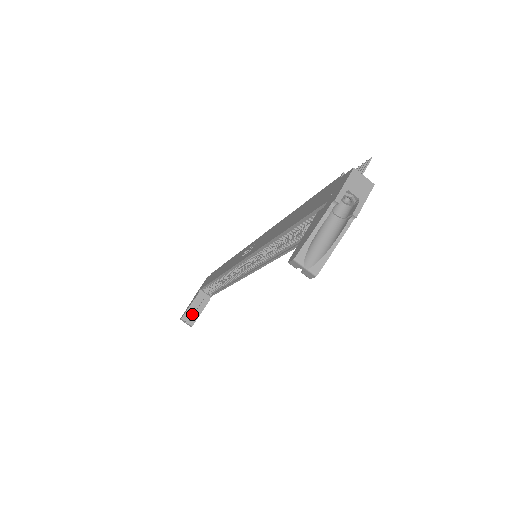
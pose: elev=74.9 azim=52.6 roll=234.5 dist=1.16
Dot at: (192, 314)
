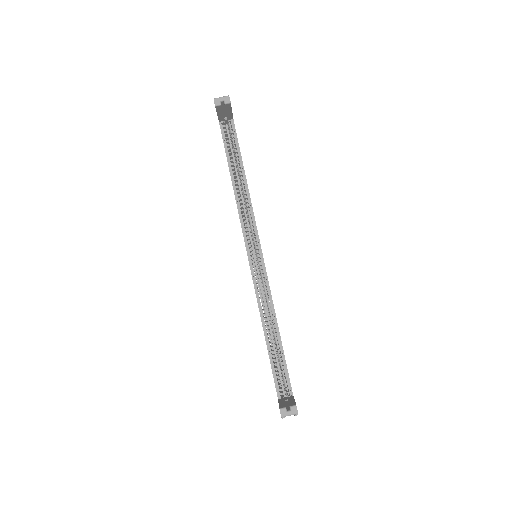
Dot at: (288, 407)
